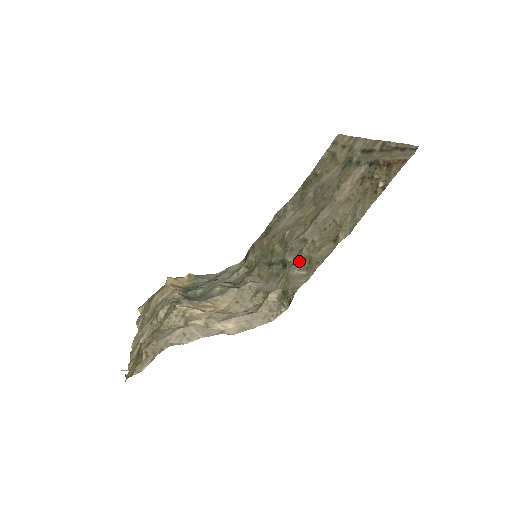
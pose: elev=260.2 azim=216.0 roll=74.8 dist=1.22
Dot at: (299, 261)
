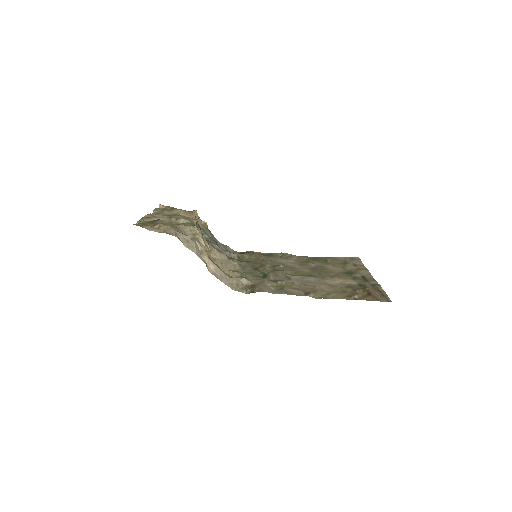
Dot at: (276, 282)
